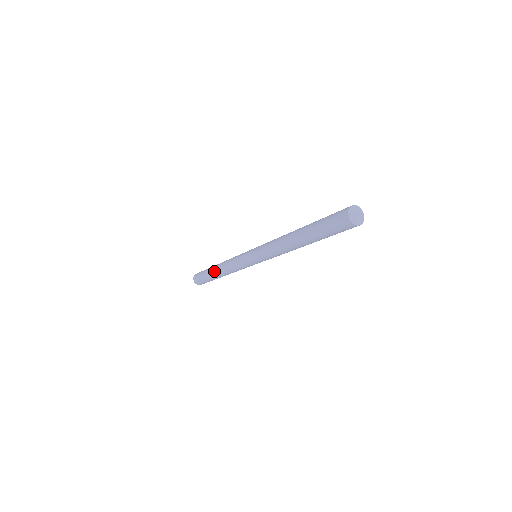
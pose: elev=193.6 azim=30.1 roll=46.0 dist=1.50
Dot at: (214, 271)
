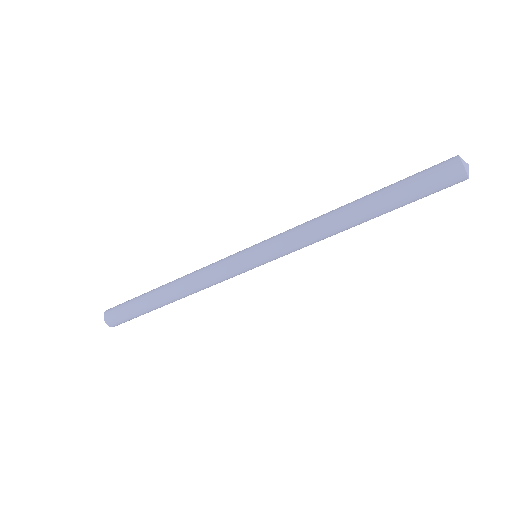
Dot at: (161, 290)
